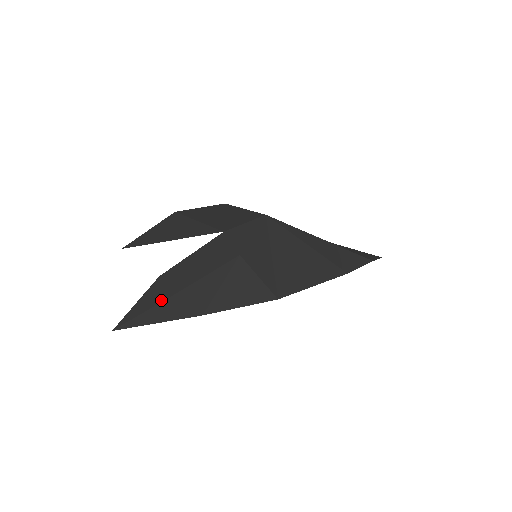
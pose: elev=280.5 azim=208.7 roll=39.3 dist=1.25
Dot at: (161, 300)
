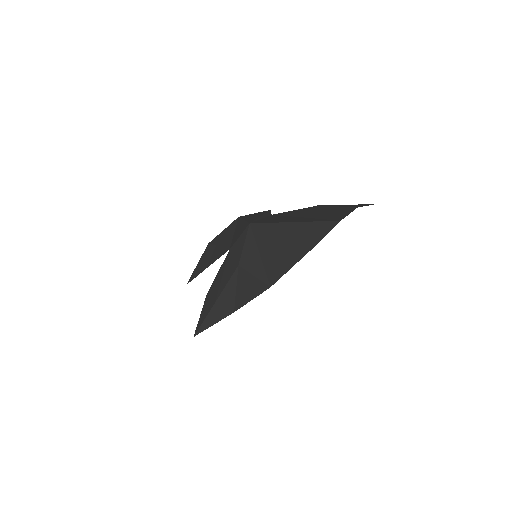
Dot at: (208, 312)
